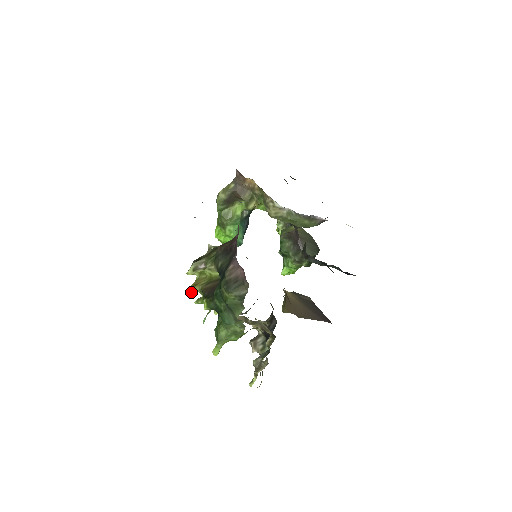
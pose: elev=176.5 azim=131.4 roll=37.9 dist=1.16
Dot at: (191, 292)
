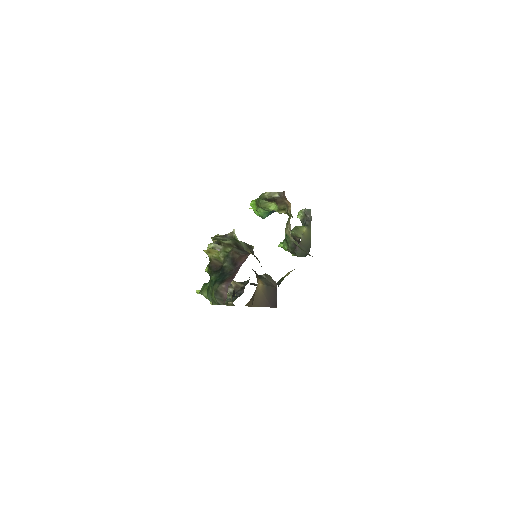
Dot at: (205, 252)
